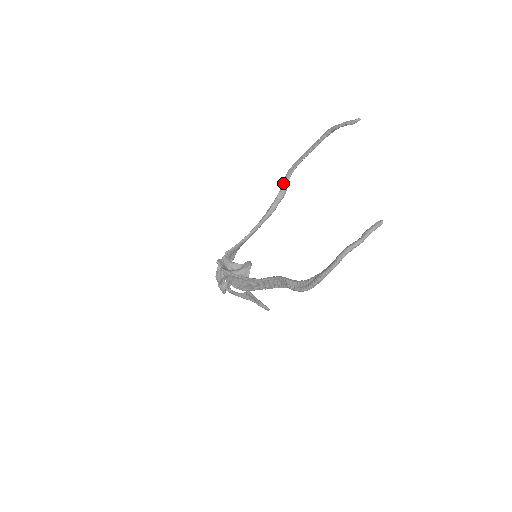
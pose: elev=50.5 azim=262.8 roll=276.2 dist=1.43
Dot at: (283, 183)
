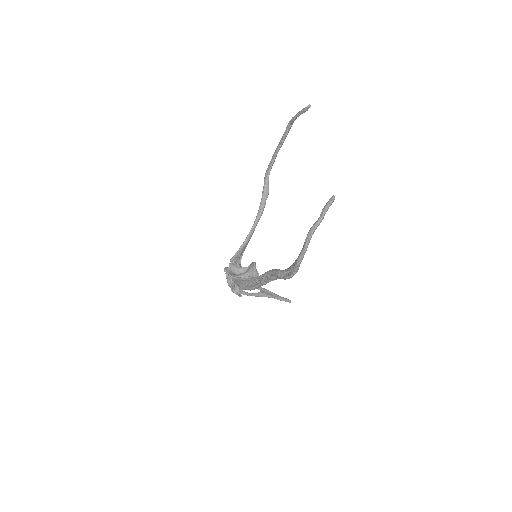
Dot at: (264, 183)
